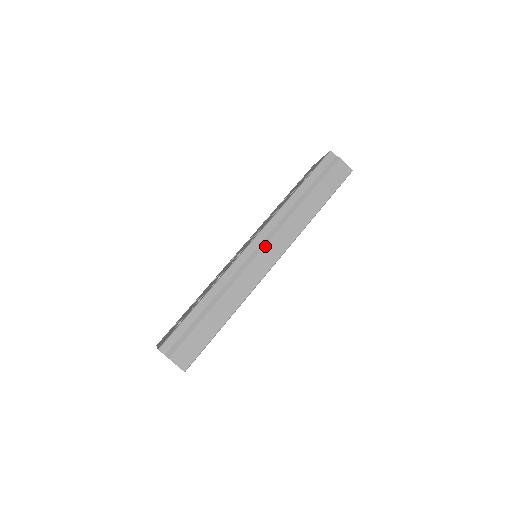
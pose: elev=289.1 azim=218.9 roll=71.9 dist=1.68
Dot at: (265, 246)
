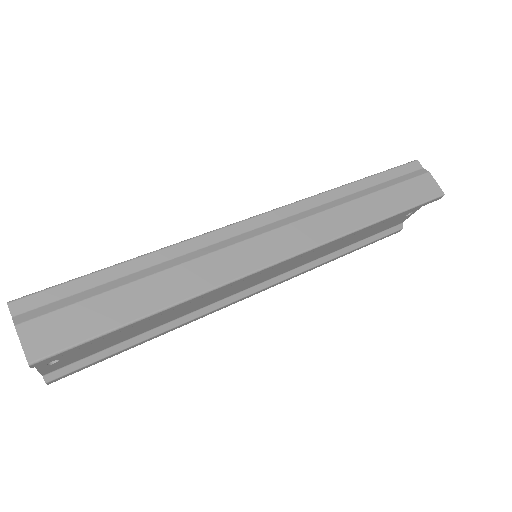
Dot at: (277, 228)
